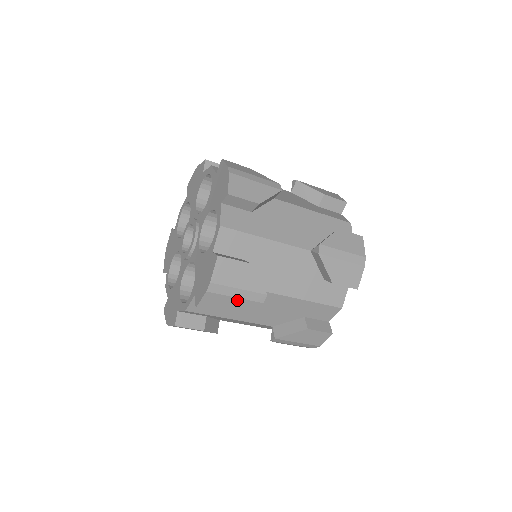
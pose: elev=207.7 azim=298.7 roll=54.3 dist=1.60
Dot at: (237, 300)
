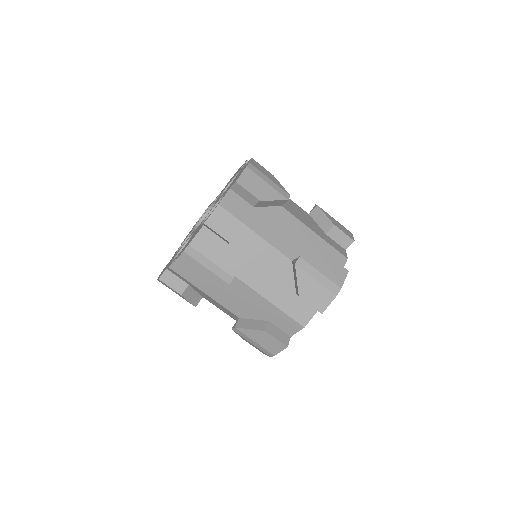
Dot at: (269, 187)
